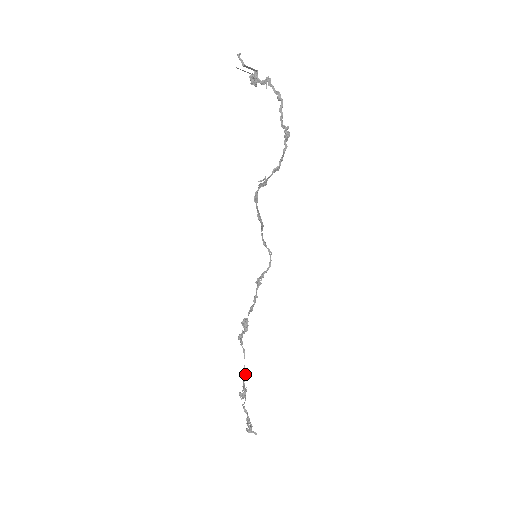
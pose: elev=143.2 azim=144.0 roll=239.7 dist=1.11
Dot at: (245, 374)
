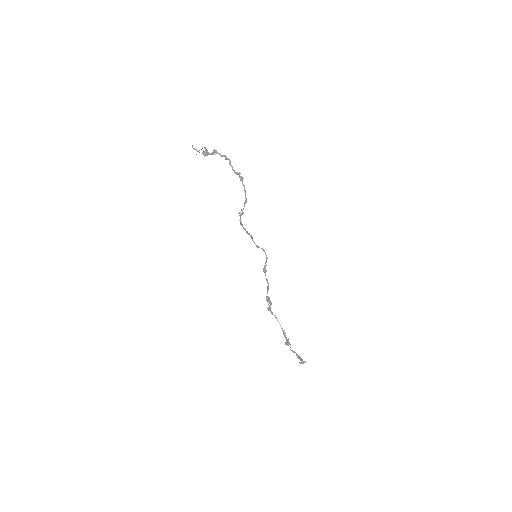
Dot at: (283, 330)
